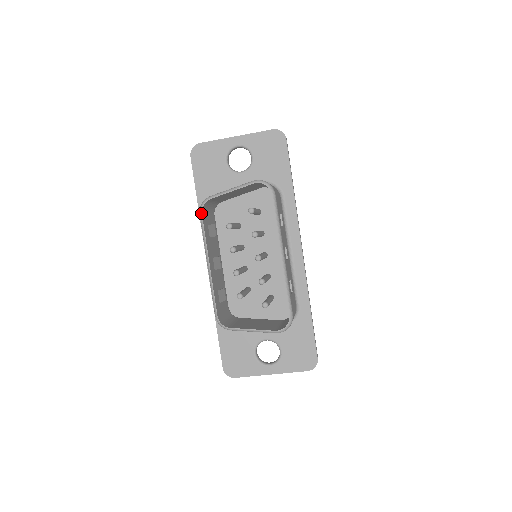
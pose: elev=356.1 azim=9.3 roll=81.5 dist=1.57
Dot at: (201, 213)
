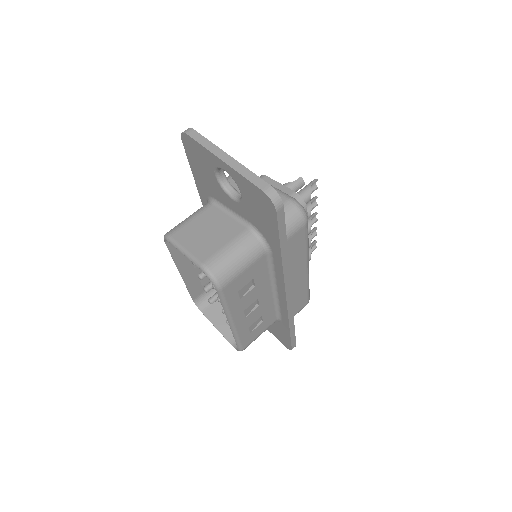
Dot at: occluded
